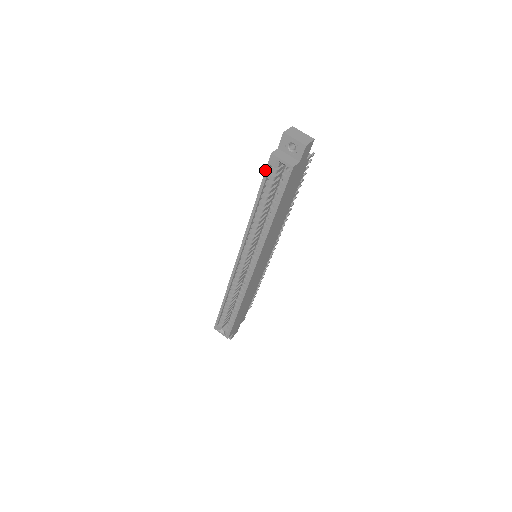
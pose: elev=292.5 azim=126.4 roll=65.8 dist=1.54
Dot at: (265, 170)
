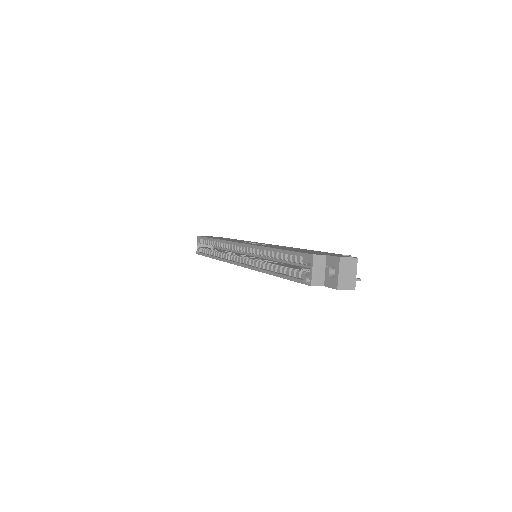
Dot at: (301, 252)
